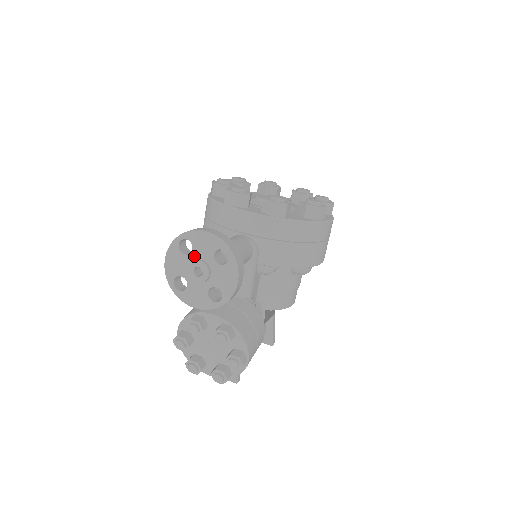
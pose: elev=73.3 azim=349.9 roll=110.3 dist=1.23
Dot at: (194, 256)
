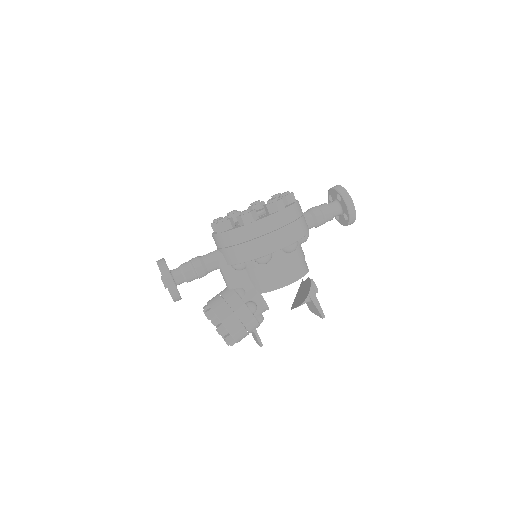
Dot at: occluded
